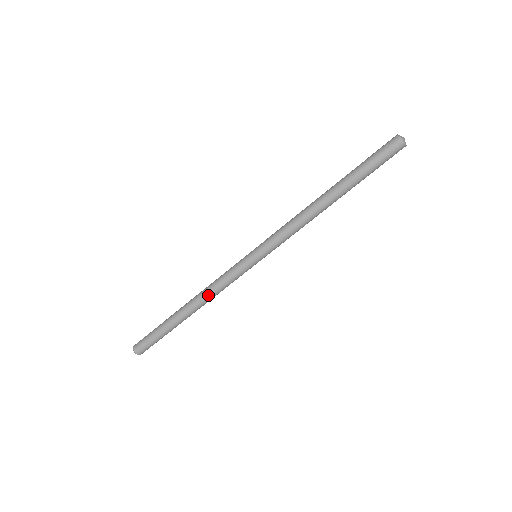
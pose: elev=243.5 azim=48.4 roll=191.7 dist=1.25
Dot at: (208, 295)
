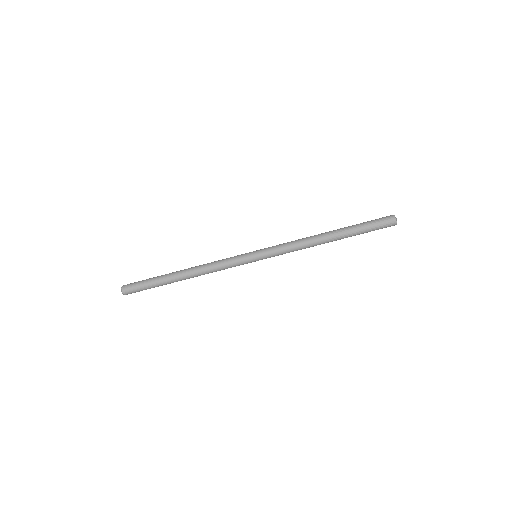
Dot at: (205, 267)
